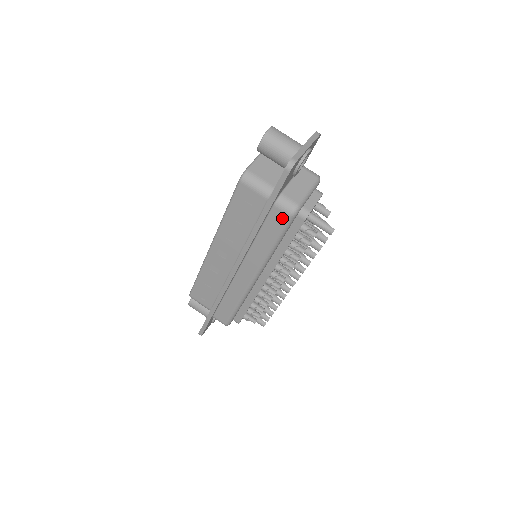
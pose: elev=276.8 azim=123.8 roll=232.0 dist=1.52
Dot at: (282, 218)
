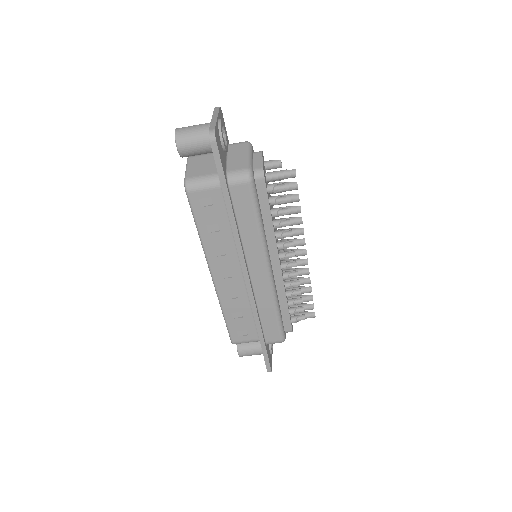
Dot at: (244, 191)
